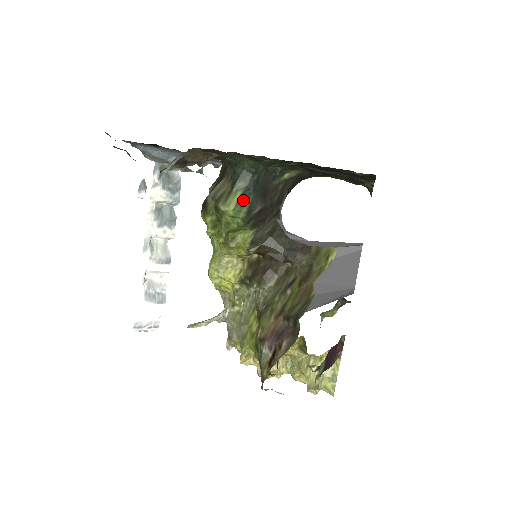
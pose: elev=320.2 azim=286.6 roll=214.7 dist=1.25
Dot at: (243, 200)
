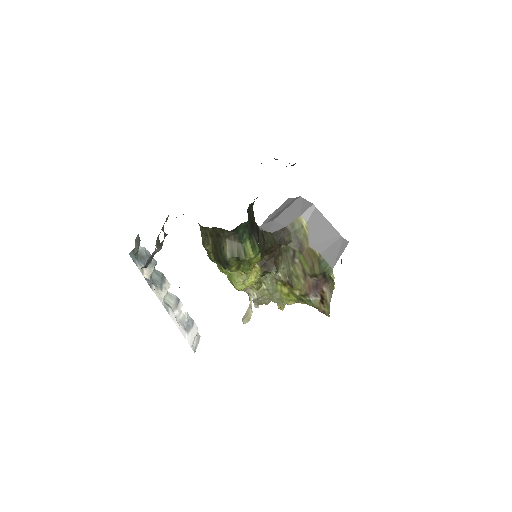
Dot at: (252, 243)
